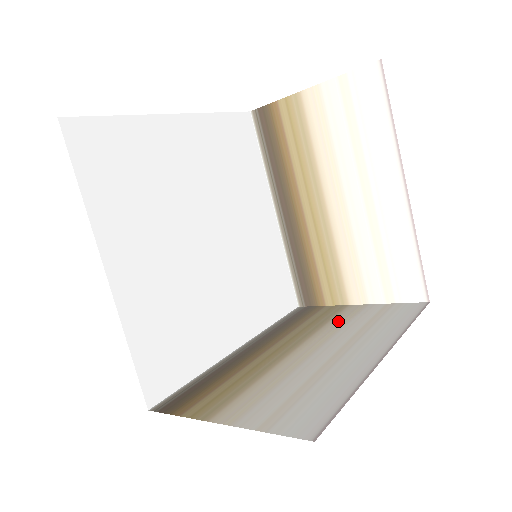
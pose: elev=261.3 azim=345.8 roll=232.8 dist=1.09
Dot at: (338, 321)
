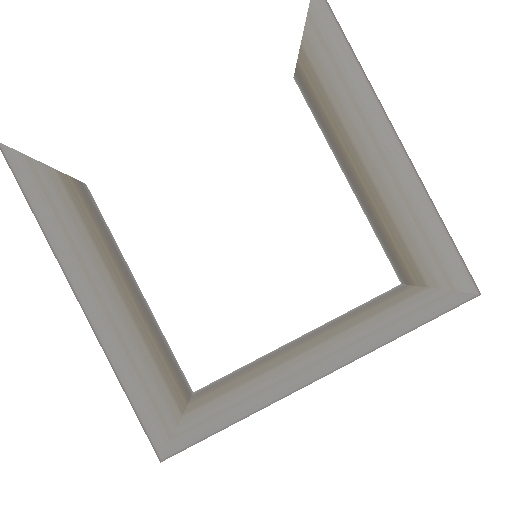
Dot at: (381, 315)
